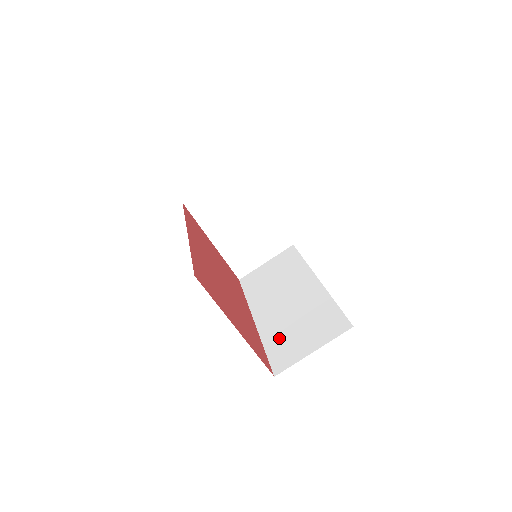
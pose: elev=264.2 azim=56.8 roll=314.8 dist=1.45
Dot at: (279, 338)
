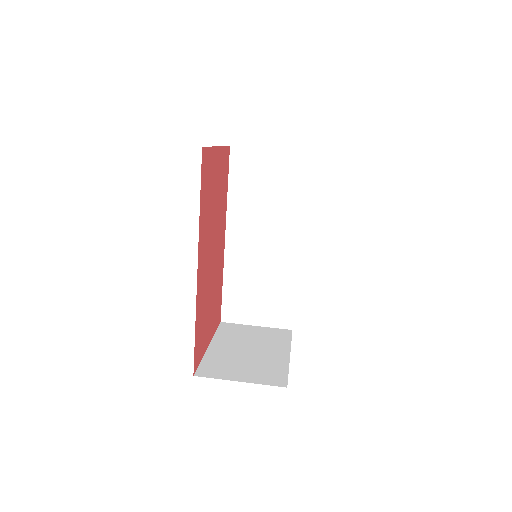
Dot at: occluded
